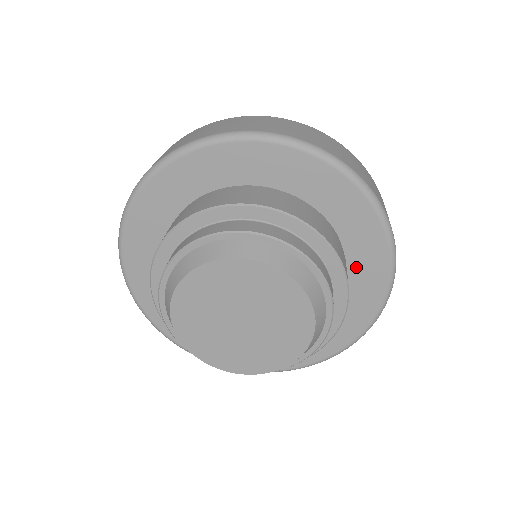
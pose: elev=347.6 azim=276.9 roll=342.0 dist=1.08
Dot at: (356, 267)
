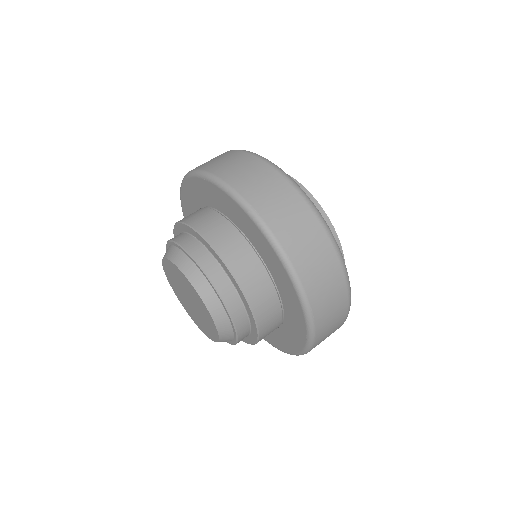
Dot at: (266, 259)
